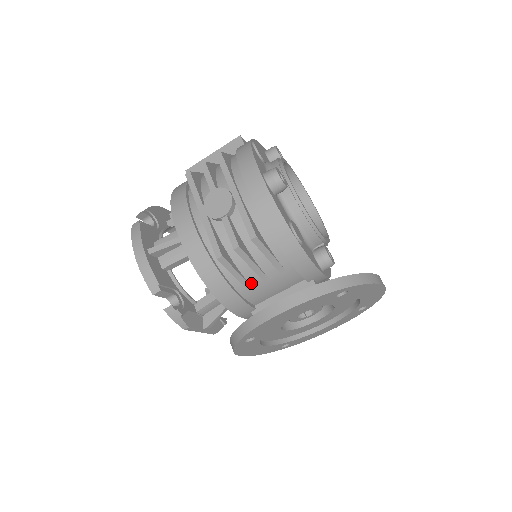
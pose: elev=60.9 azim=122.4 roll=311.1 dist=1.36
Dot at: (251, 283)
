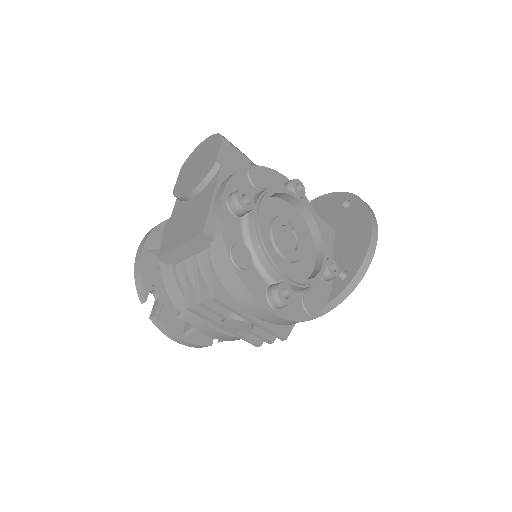
Dot at: occluded
